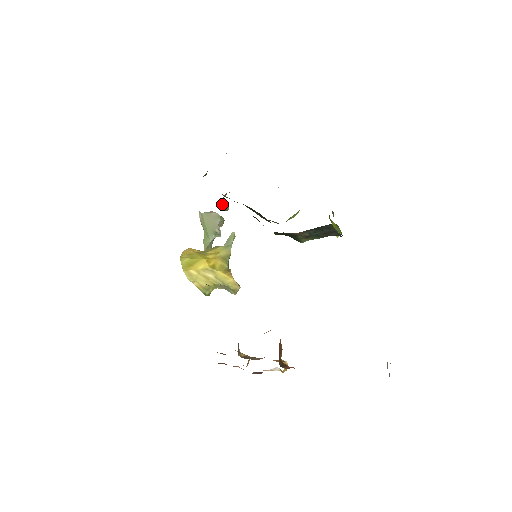
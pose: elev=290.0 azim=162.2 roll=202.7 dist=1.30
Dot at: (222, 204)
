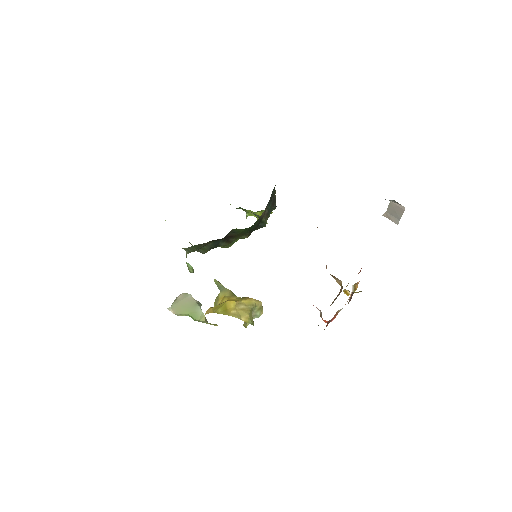
Dot at: (189, 268)
